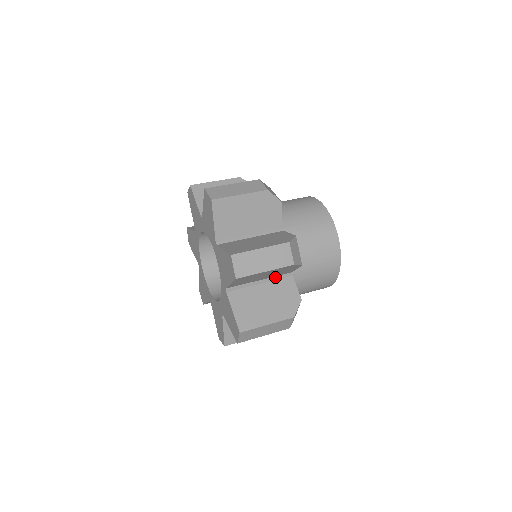
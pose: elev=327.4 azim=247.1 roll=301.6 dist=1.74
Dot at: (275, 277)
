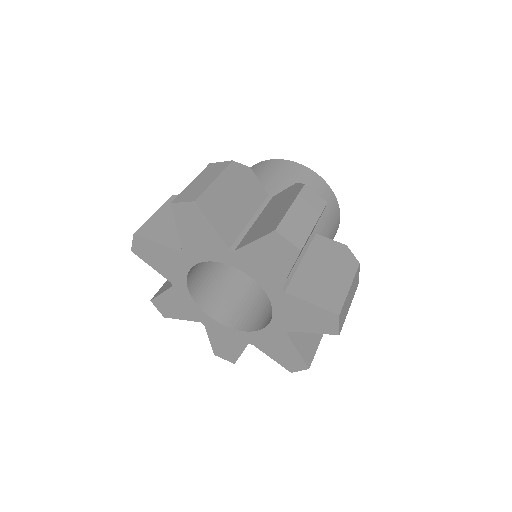
Dot at: occluded
